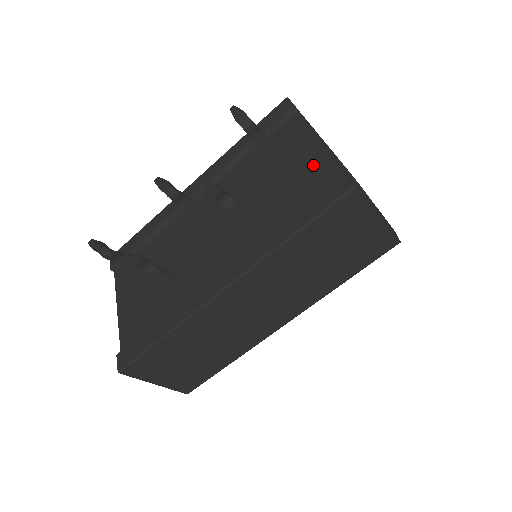
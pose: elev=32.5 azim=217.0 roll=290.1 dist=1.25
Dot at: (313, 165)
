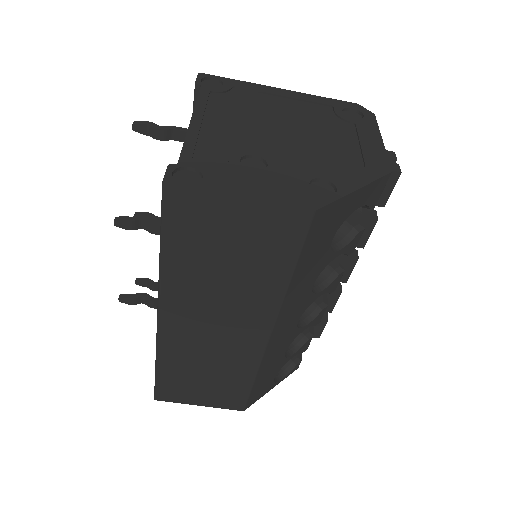
Dot at: occluded
